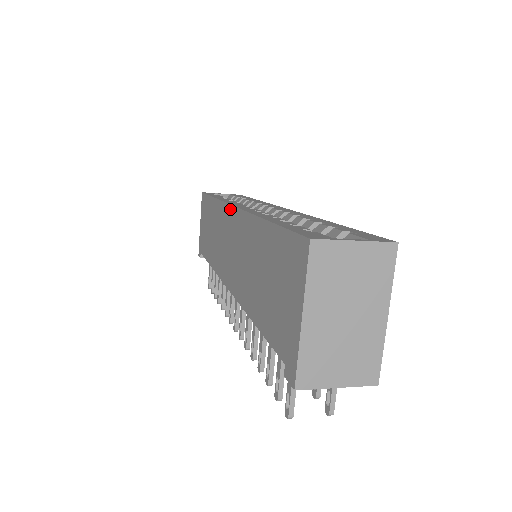
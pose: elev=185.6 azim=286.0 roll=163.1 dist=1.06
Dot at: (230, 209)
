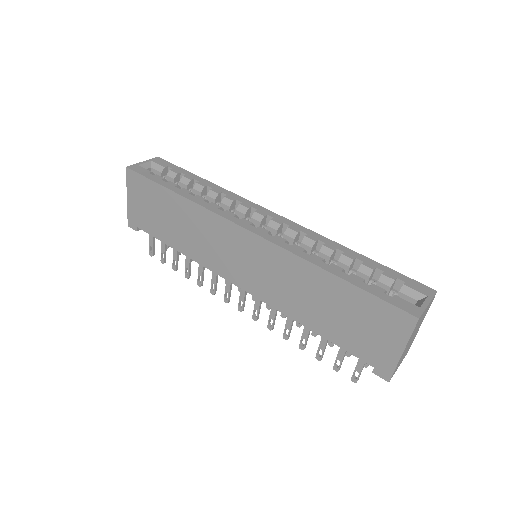
Dot at: (241, 230)
